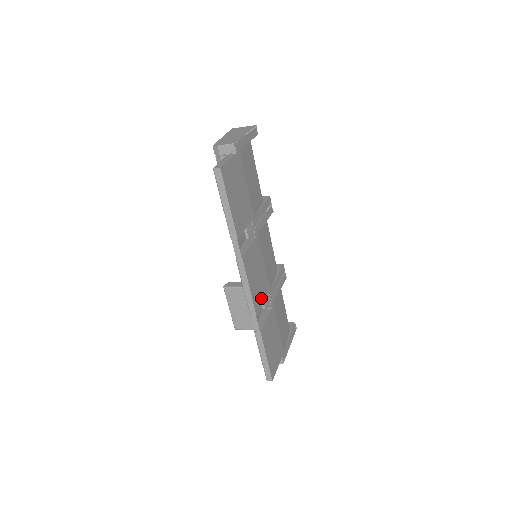
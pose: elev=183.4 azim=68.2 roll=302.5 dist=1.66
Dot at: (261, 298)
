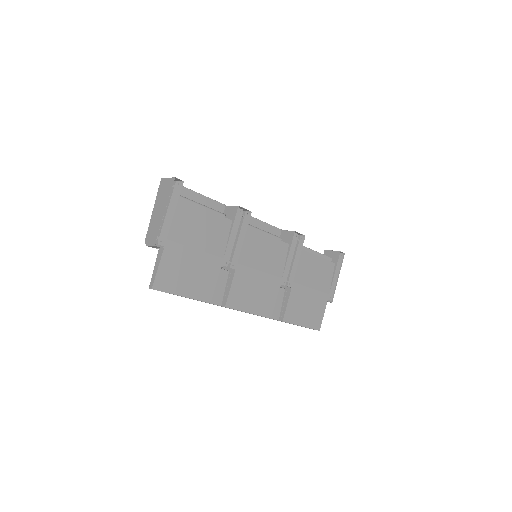
Dot at: (271, 300)
